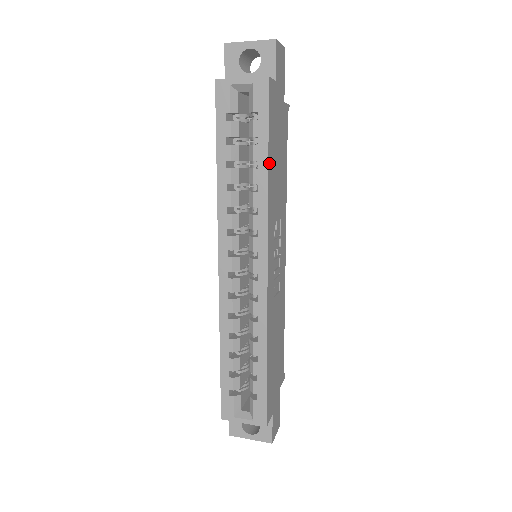
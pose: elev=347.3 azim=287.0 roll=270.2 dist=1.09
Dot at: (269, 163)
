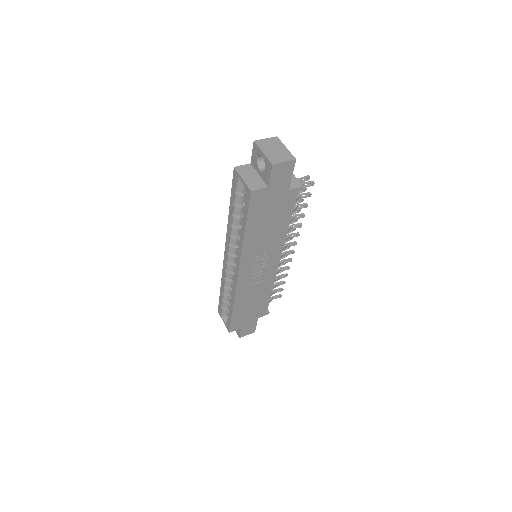
Dot at: (247, 231)
